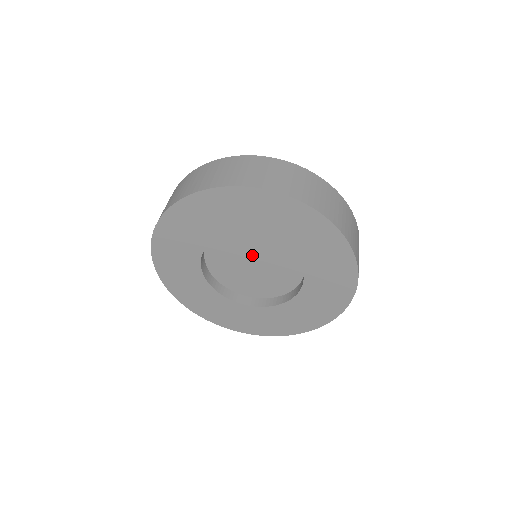
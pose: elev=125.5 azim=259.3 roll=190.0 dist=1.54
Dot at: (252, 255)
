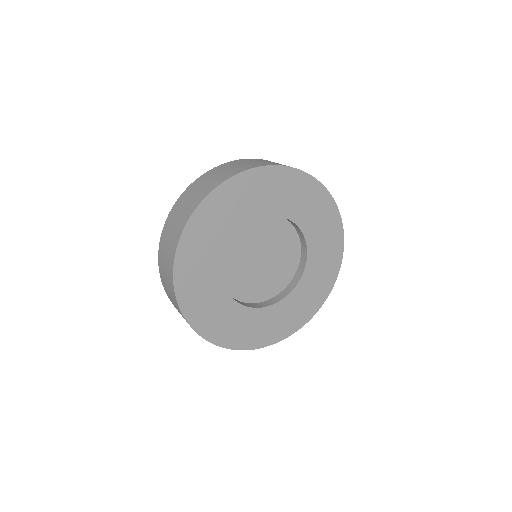
Dot at: (255, 252)
